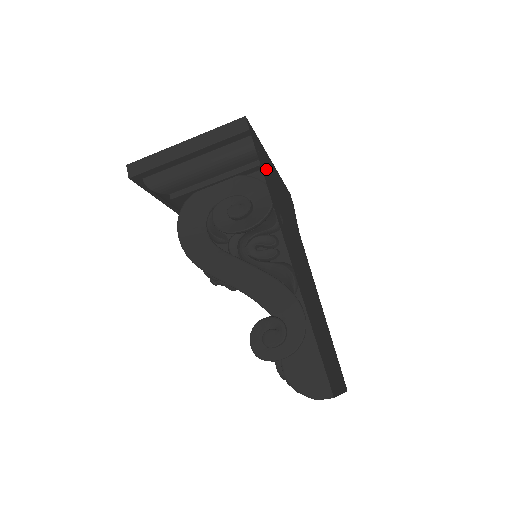
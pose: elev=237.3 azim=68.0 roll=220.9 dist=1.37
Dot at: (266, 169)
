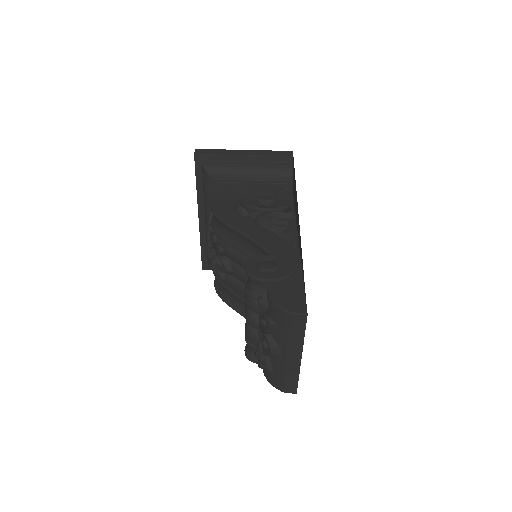
Dot at: (292, 190)
